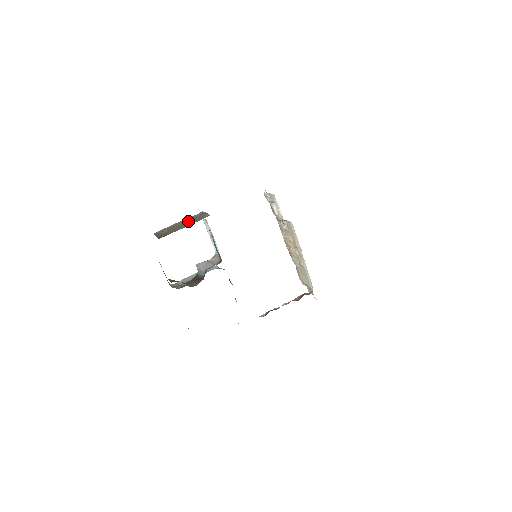
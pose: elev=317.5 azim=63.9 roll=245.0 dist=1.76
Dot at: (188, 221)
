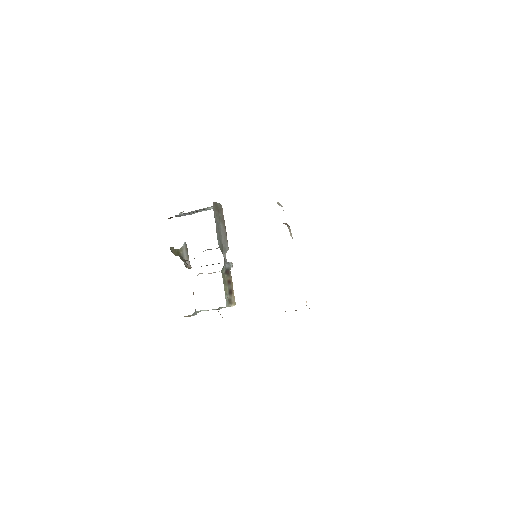
Dot at: occluded
